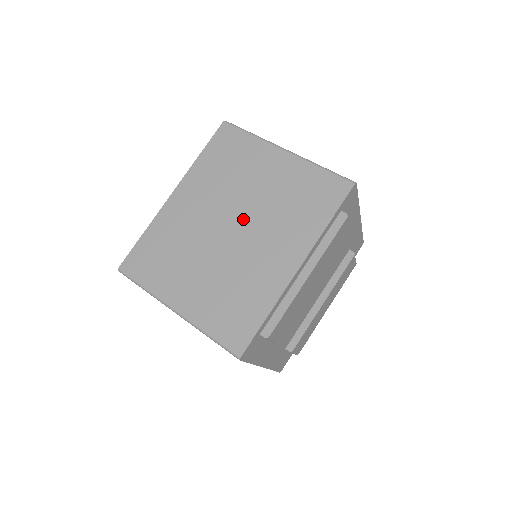
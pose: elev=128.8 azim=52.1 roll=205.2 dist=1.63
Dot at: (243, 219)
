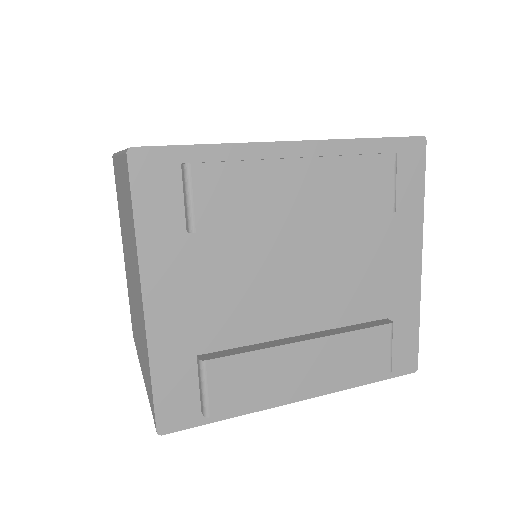
Dot at: occluded
